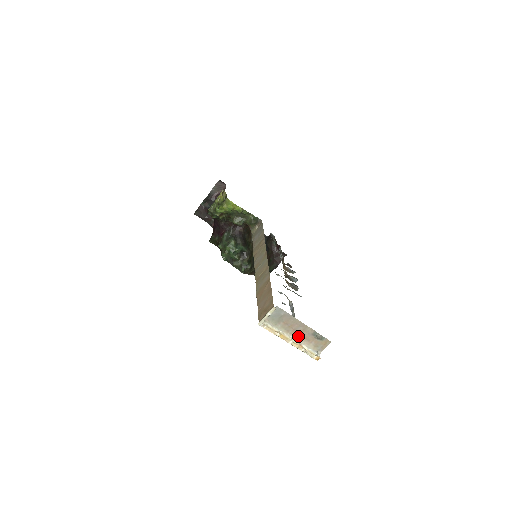
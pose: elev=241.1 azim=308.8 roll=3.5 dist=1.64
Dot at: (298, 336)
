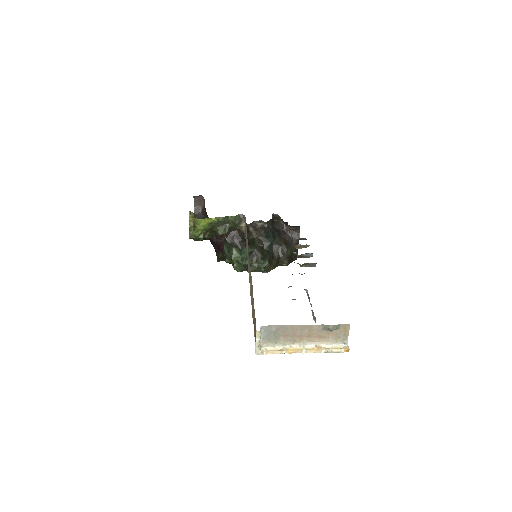
Dot at: (309, 339)
